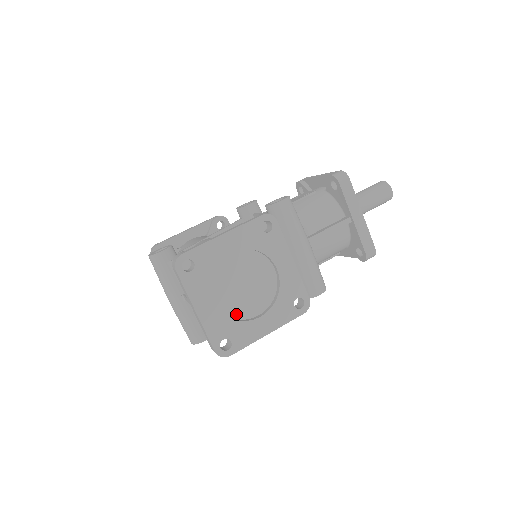
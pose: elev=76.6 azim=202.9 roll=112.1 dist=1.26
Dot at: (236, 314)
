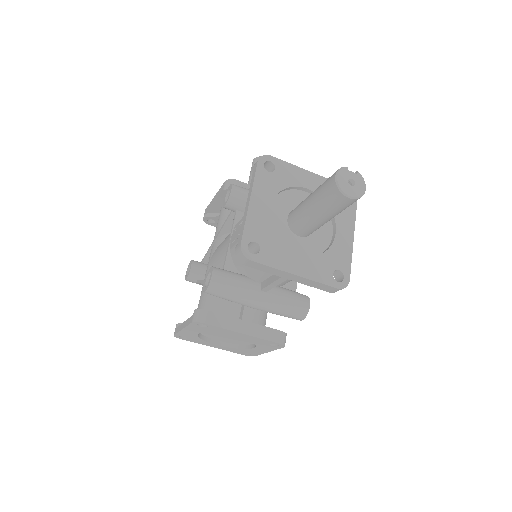
Dot at: (239, 343)
